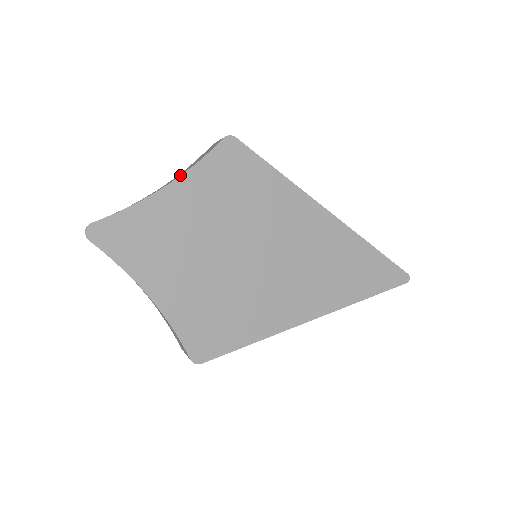
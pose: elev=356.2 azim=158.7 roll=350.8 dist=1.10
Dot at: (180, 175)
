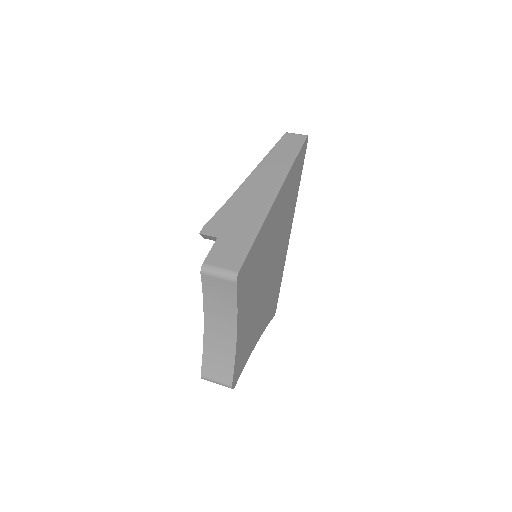
Dot at: (237, 323)
